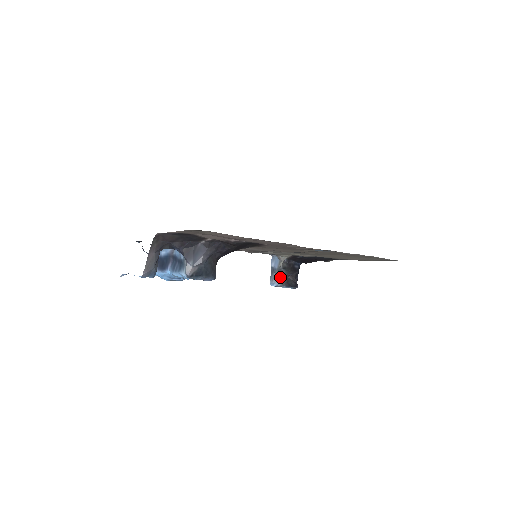
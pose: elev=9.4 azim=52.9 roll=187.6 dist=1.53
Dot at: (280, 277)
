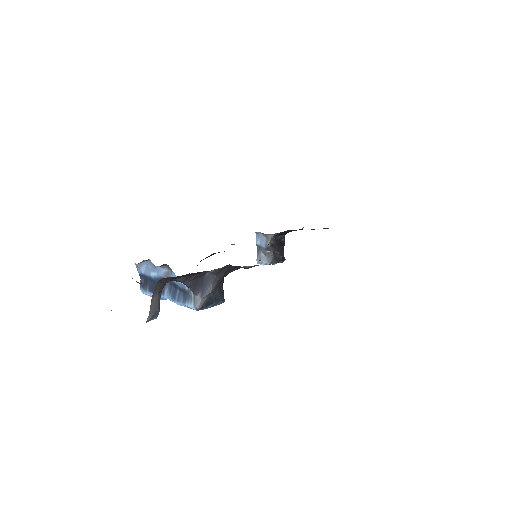
Dot at: (268, 255)
